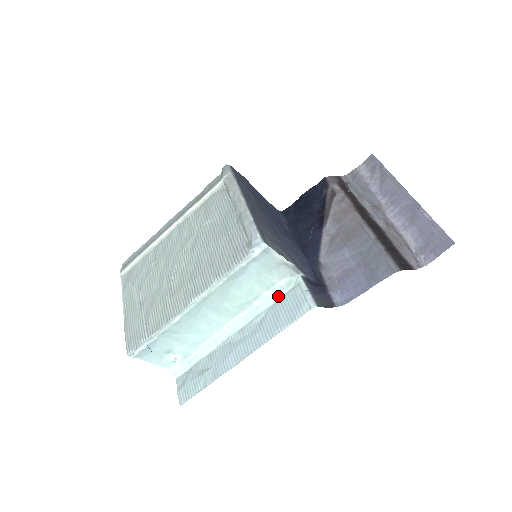
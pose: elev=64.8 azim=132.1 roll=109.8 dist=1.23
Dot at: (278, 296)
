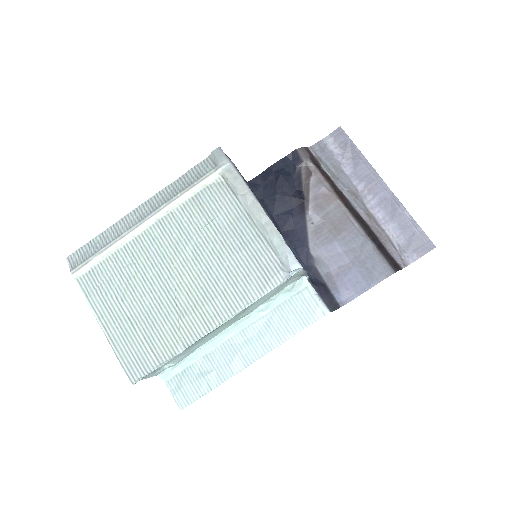
Dot at: (284, 298)
